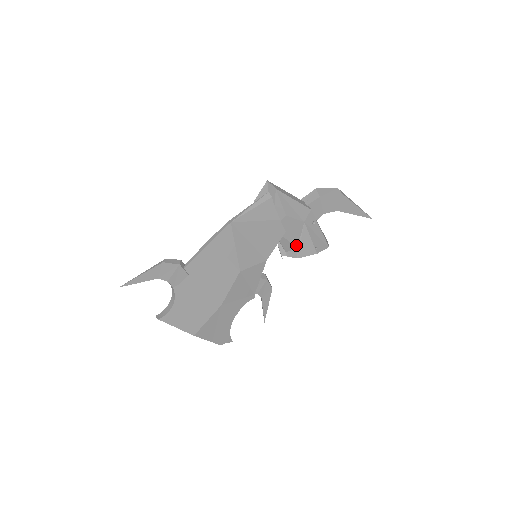
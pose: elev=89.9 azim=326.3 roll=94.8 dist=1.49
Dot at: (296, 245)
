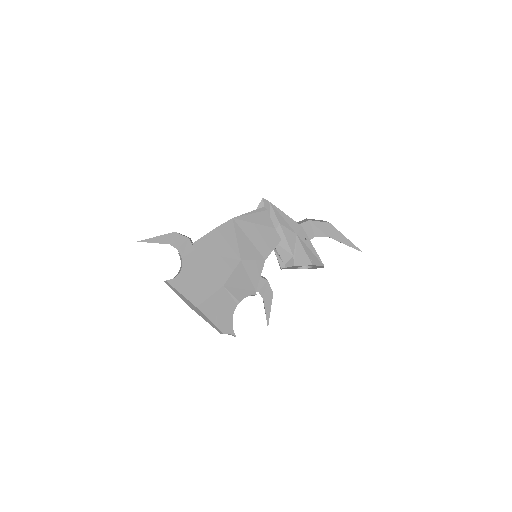
Dot at: (292, 254)
